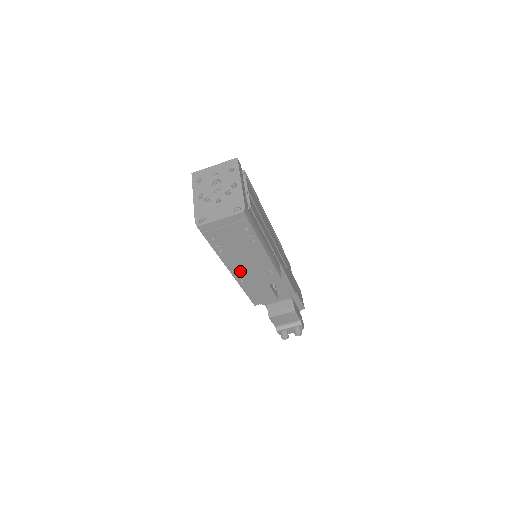
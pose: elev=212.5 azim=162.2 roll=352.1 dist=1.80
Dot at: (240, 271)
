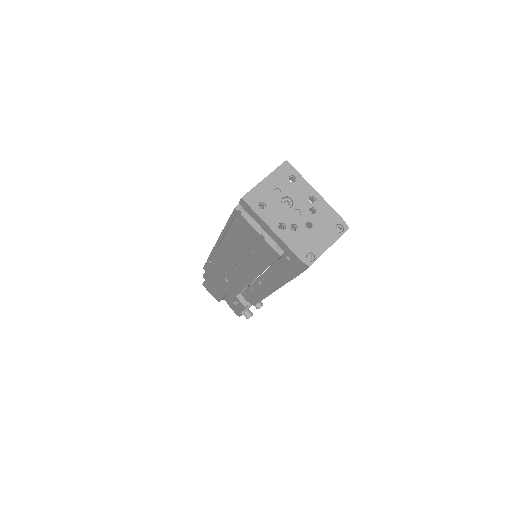
Dot at: occluded
